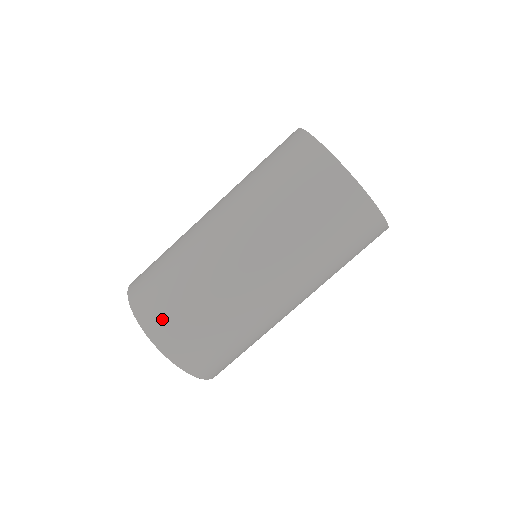
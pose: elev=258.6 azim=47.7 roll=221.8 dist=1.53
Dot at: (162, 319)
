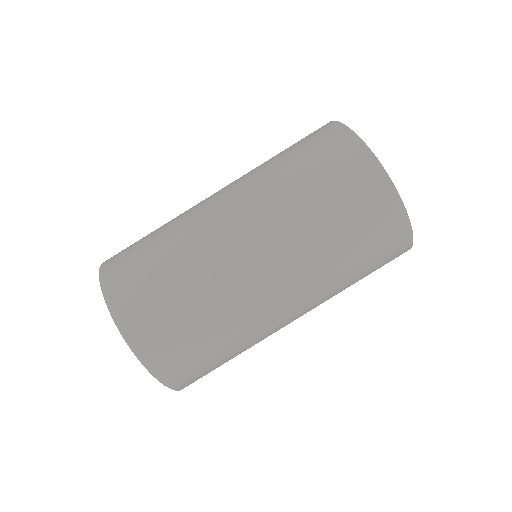
Dot at: (134, 298)
